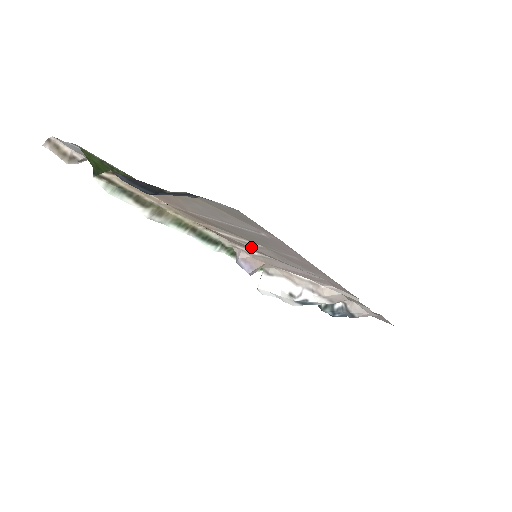
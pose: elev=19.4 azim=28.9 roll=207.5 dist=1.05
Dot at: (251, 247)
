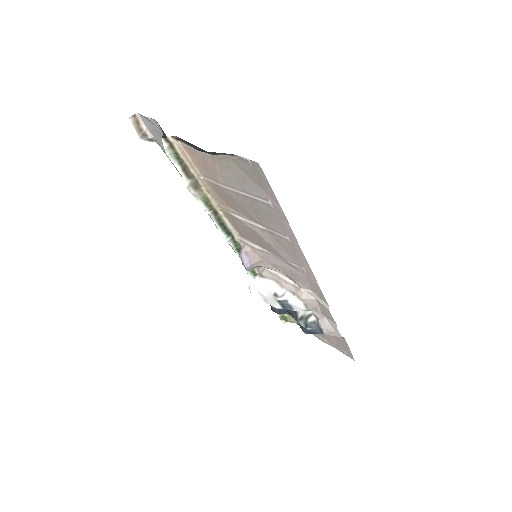
Dot at: (256, 230)
